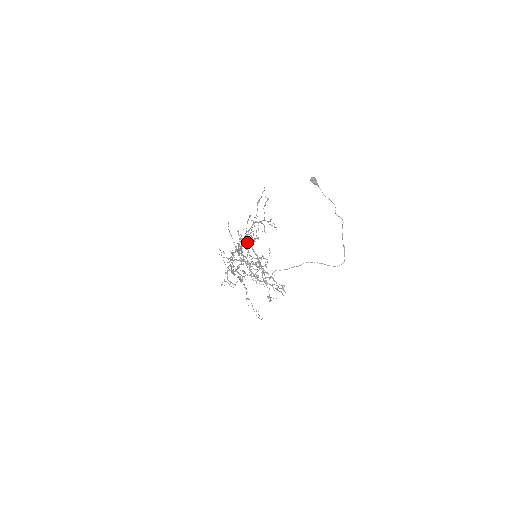
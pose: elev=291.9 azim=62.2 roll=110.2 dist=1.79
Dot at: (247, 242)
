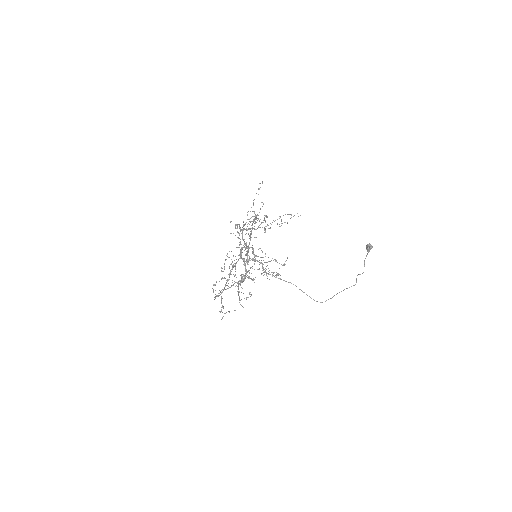
Dot at: (228, 288)
